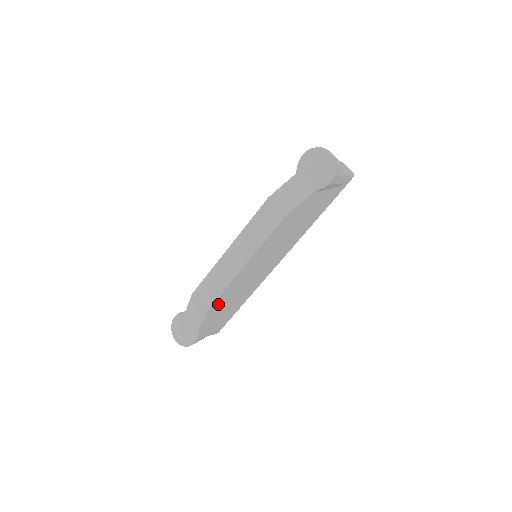
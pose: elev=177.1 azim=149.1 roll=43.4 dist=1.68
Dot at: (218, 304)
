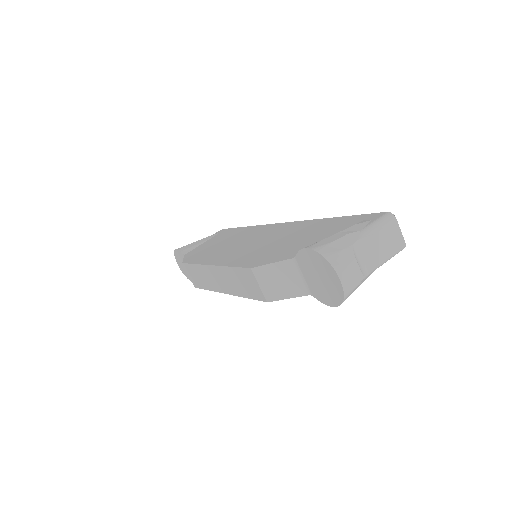
Dot at: occluded
